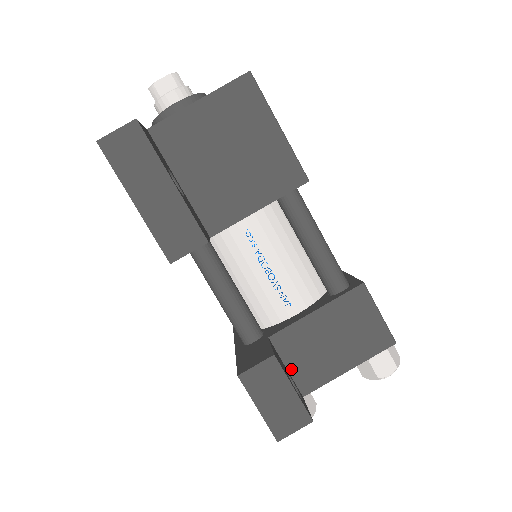
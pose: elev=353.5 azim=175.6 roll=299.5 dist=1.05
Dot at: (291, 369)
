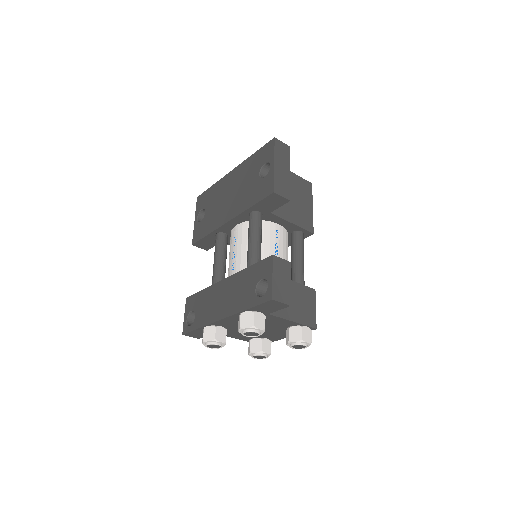
Dot at: occluded
